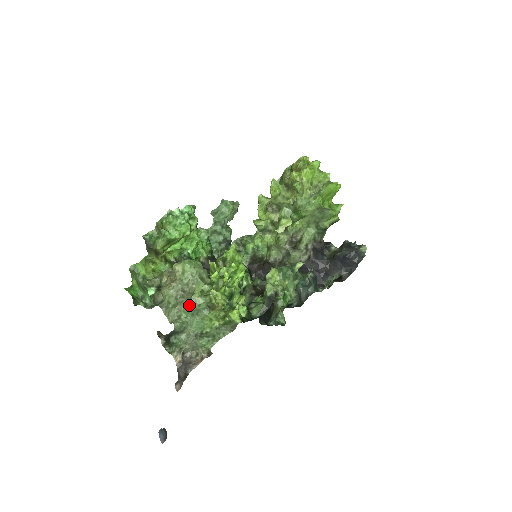
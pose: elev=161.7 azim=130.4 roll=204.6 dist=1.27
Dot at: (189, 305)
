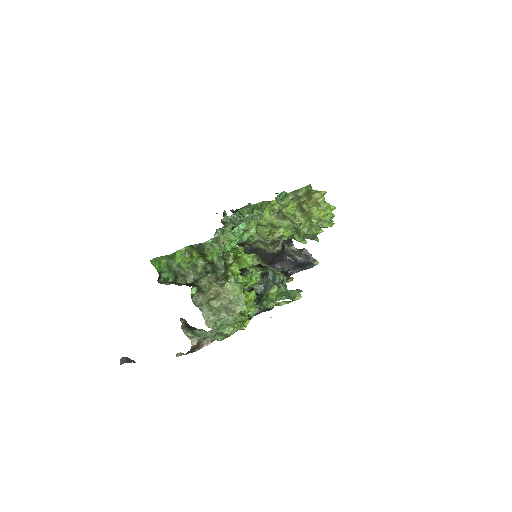
Dot at: (230, 322)
